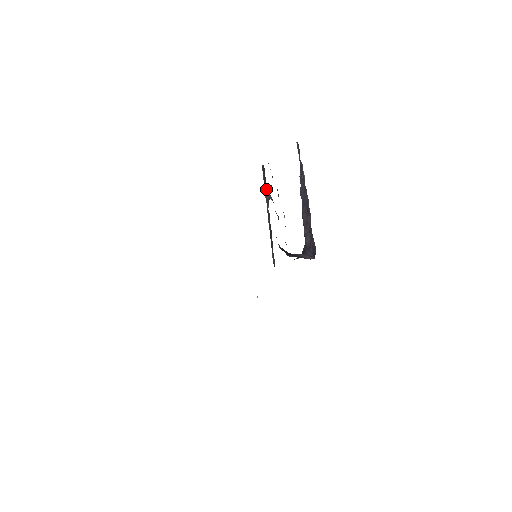
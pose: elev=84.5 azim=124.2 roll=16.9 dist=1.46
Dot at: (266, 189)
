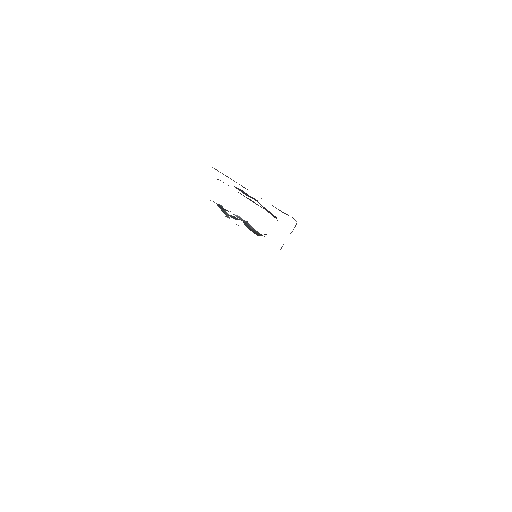
Dot at: occluded
